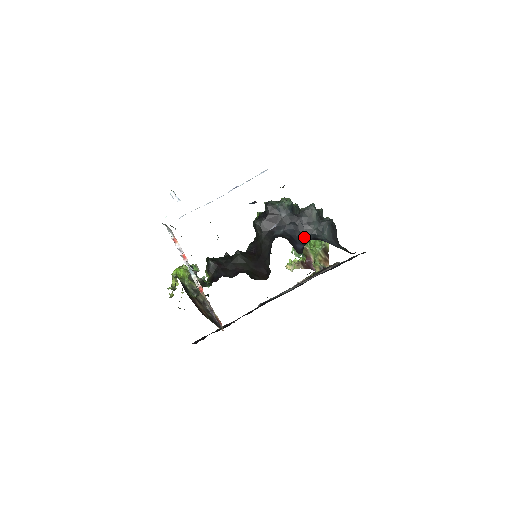
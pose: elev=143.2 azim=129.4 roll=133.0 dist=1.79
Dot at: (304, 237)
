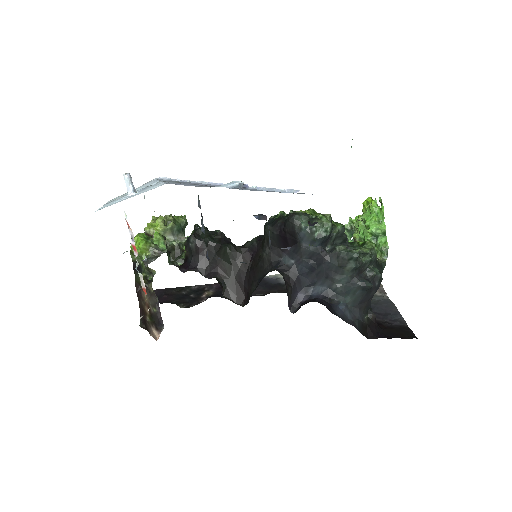
Dot at: (318, 285)
